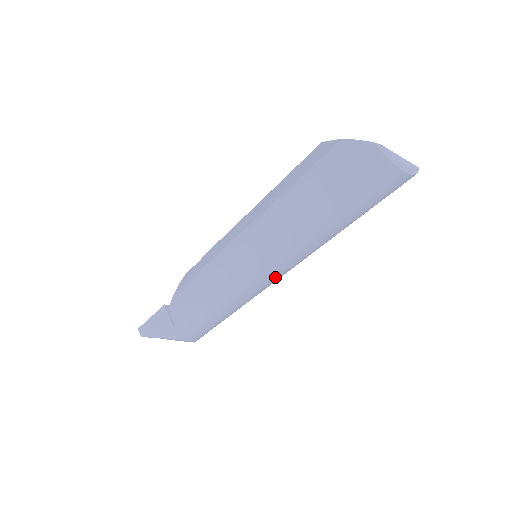
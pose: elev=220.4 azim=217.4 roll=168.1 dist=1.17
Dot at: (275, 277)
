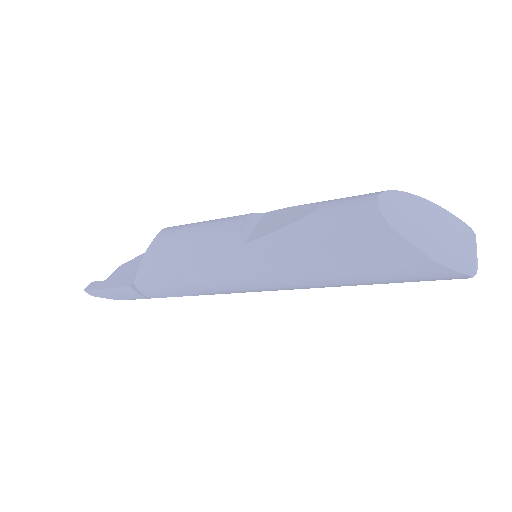
Dot at: occluded
